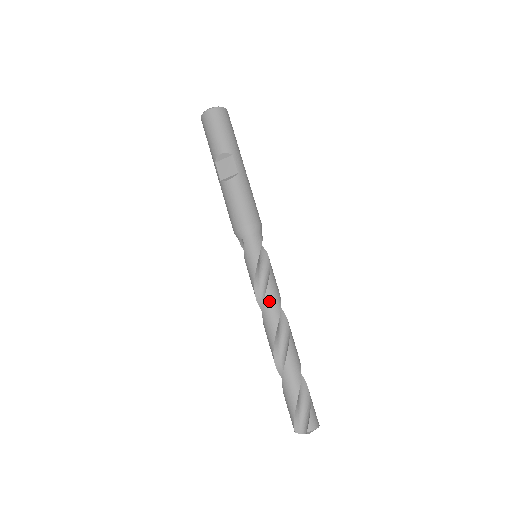
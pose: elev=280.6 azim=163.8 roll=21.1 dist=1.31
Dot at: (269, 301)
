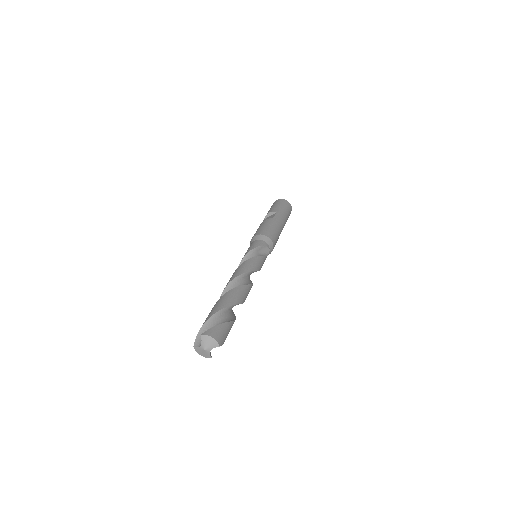
Dot at: (242, 266)
